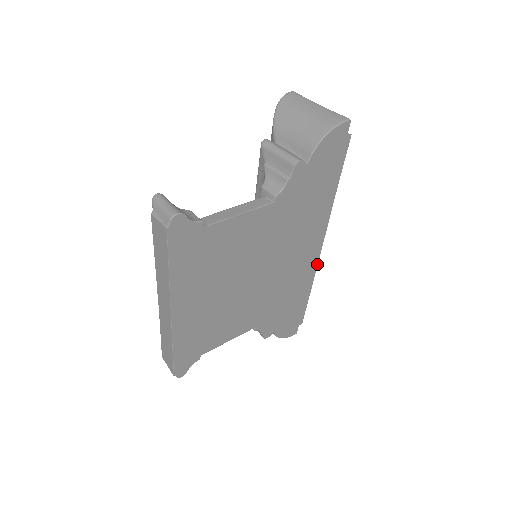
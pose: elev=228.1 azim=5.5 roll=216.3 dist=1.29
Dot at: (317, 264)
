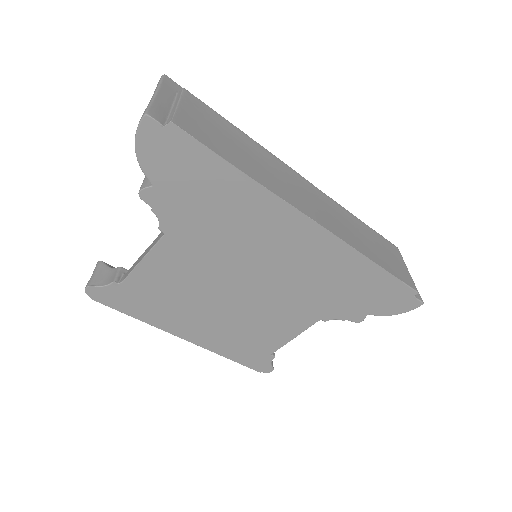
Dot at: (339, 238)
